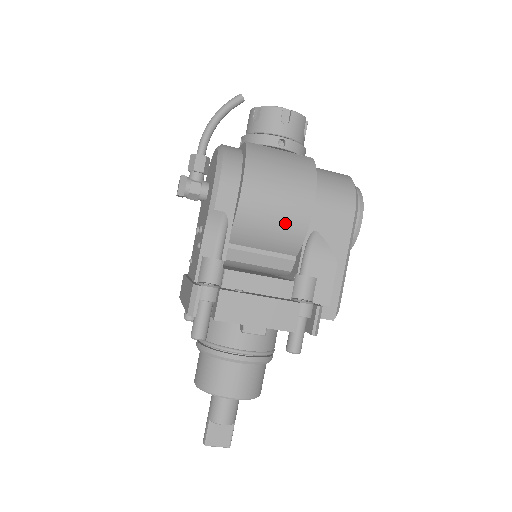
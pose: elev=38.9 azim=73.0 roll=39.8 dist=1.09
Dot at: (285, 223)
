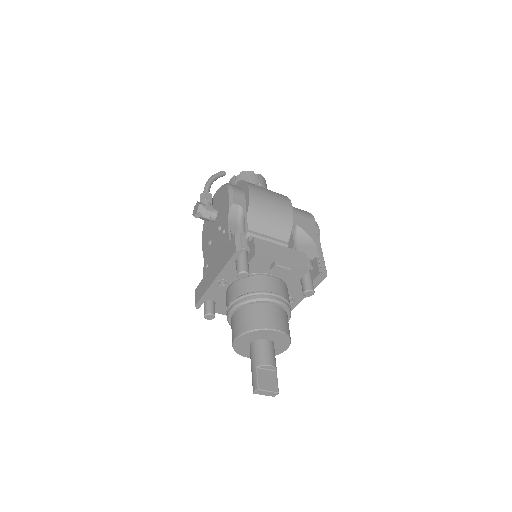
Dot at: (279, 214)
